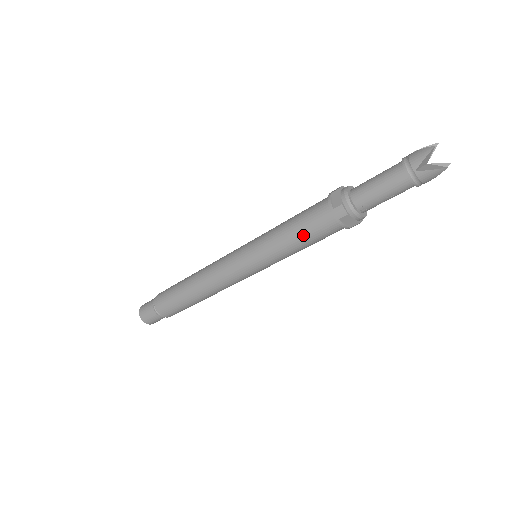
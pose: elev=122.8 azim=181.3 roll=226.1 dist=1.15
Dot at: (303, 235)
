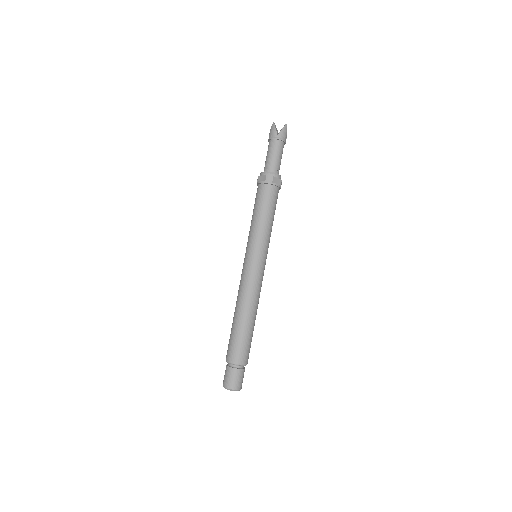
Dot at: (266, 209)
